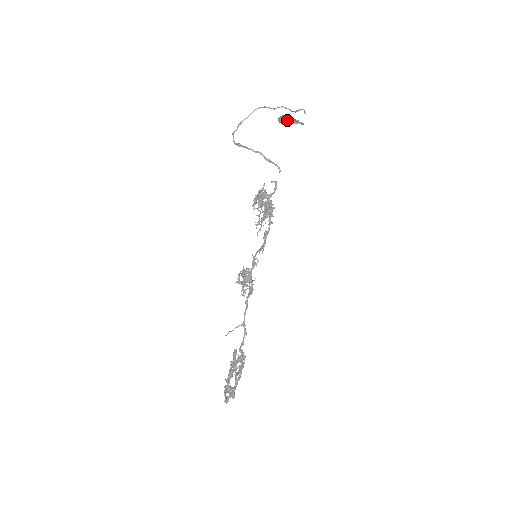
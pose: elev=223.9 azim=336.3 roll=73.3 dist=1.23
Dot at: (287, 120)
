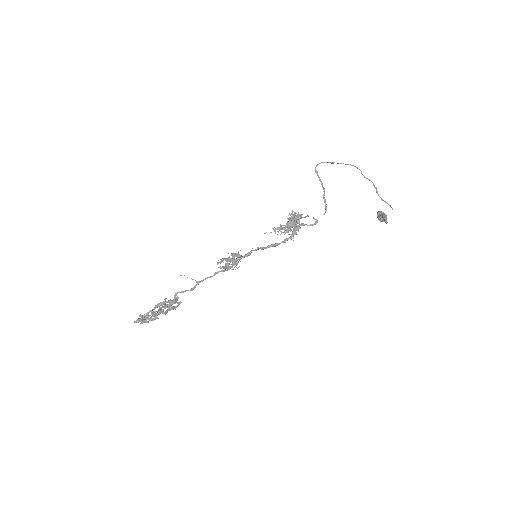
Dot at: (381, 215)
